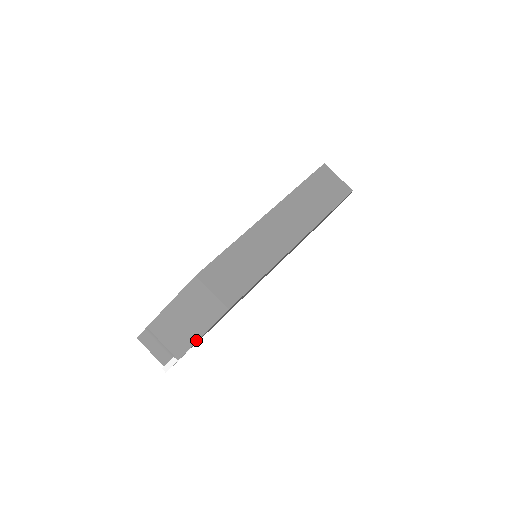
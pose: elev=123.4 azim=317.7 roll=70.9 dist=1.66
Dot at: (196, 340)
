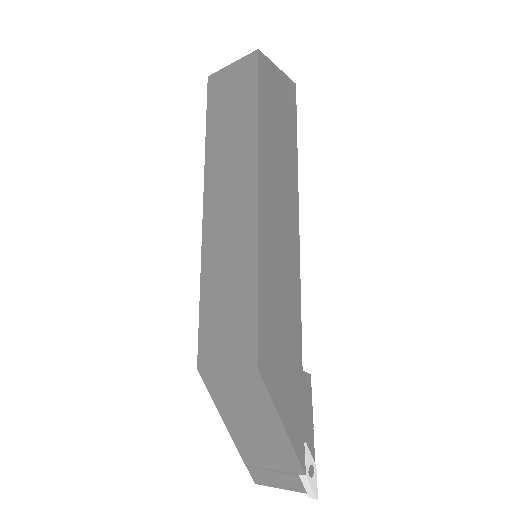
Dot at: (286, 435)
